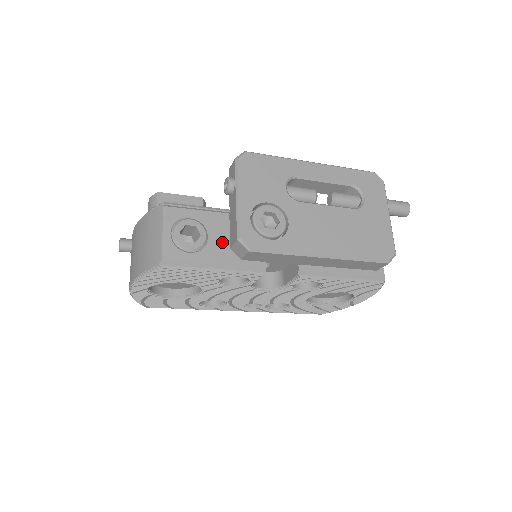
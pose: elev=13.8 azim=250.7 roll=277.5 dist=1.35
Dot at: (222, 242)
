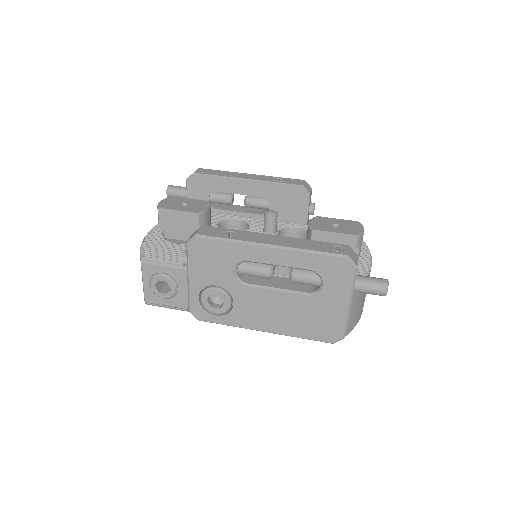
Dot at: occluded
